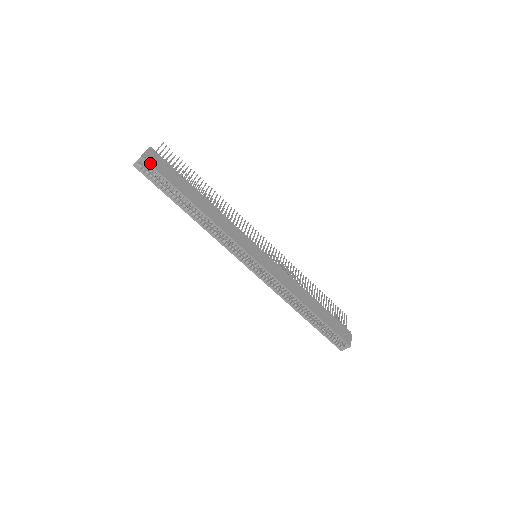
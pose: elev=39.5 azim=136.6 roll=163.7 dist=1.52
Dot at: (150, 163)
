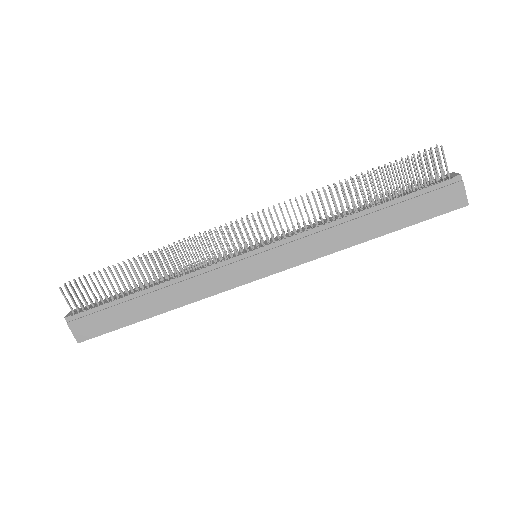
Dot at: (88, 338)
